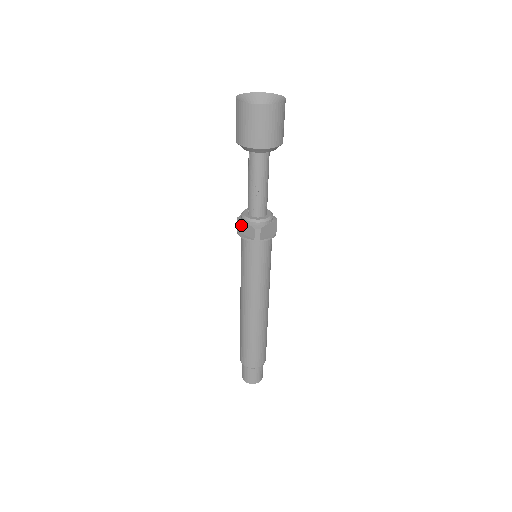
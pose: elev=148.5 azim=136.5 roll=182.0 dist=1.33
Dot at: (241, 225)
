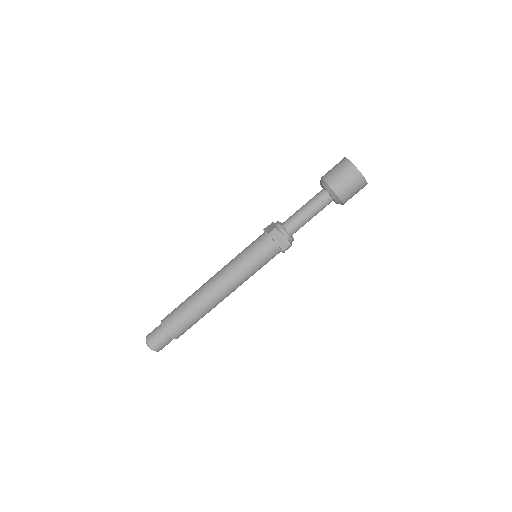
Dot at: (279, 236)
